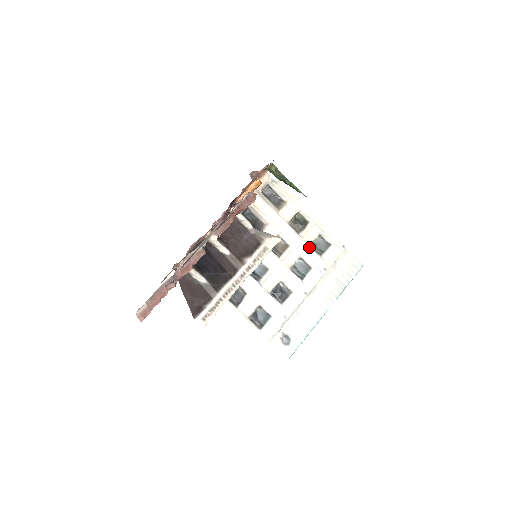
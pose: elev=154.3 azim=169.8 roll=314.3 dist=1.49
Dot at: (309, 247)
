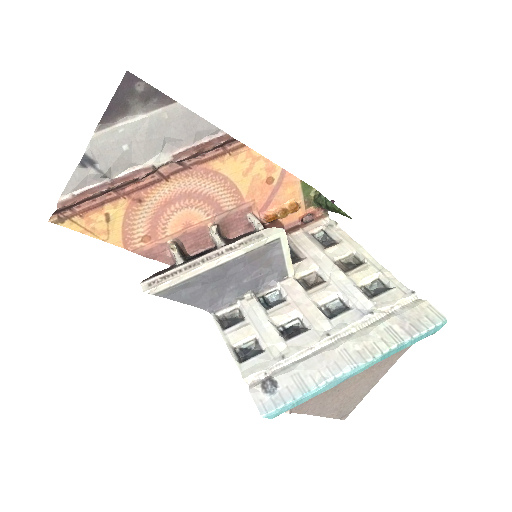
Dot at: (354, 286)
